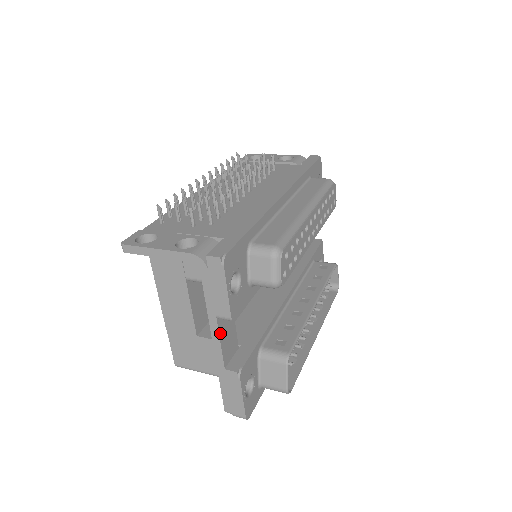
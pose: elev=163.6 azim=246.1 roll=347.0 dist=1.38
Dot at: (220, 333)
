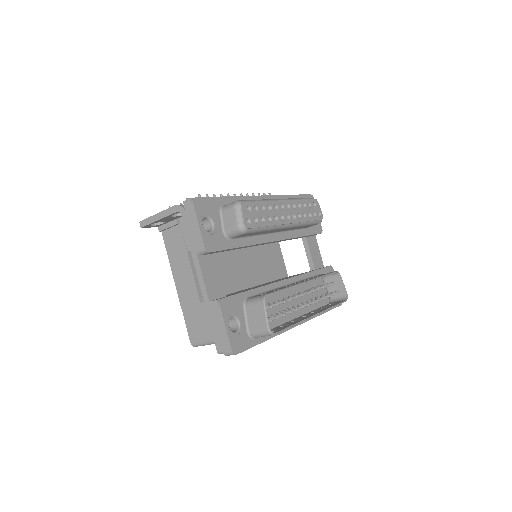
Dot at: (202, 268)
